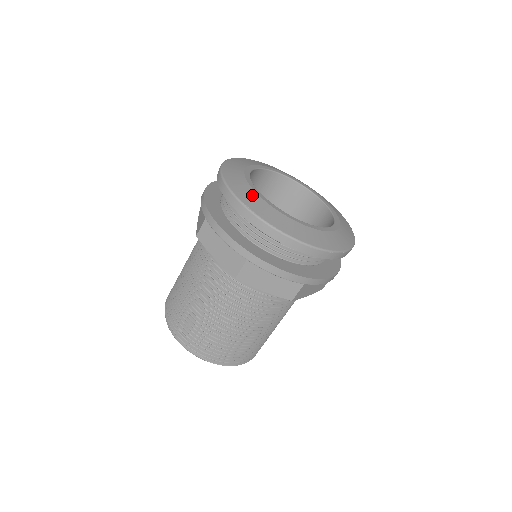
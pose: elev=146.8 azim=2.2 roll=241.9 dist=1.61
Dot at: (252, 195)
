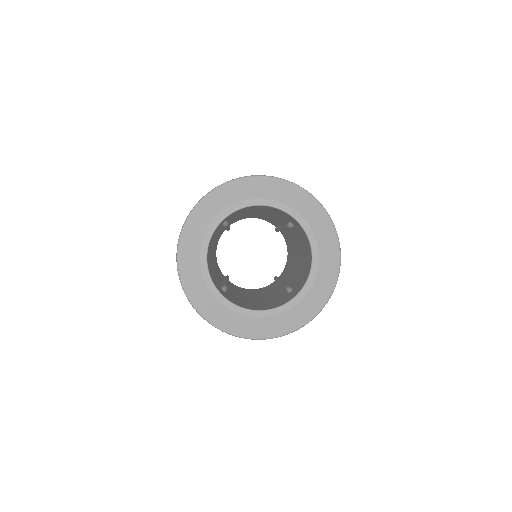
Dot at: (194, 251)
